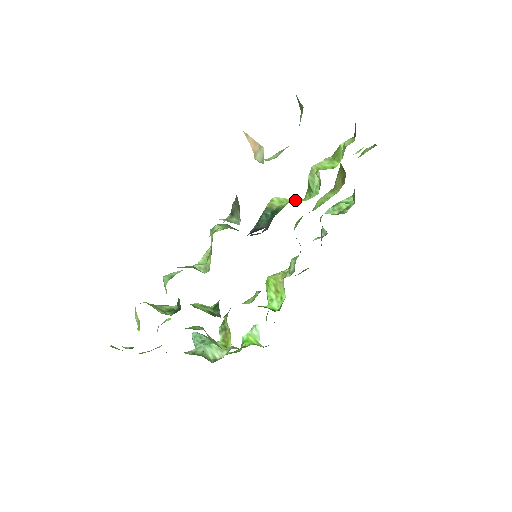
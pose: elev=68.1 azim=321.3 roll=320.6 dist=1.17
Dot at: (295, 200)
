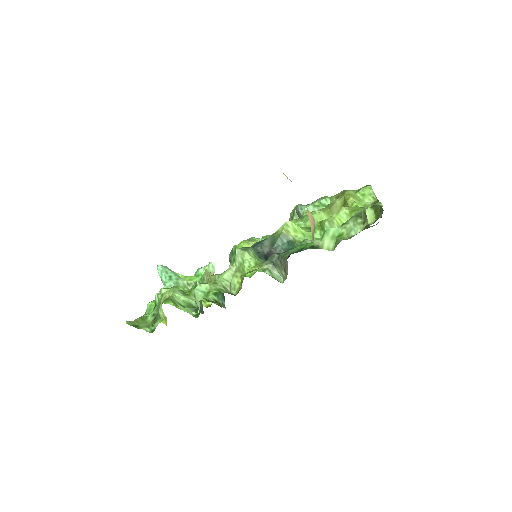
Dot at: (308, 234)
